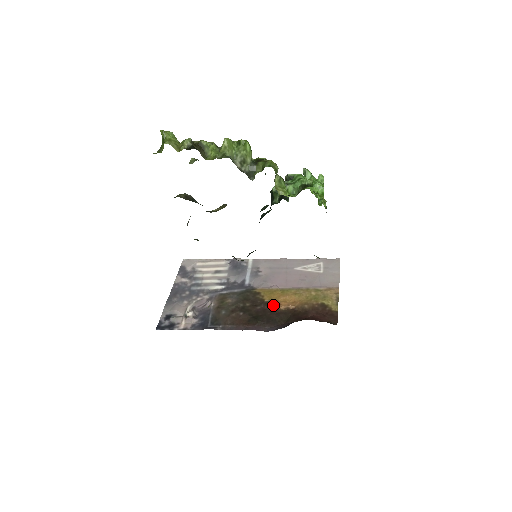
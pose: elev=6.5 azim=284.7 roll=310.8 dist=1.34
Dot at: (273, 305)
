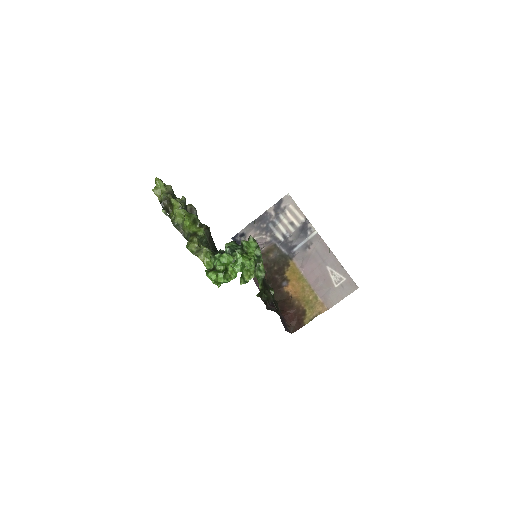
Dot at: (284, 283)
